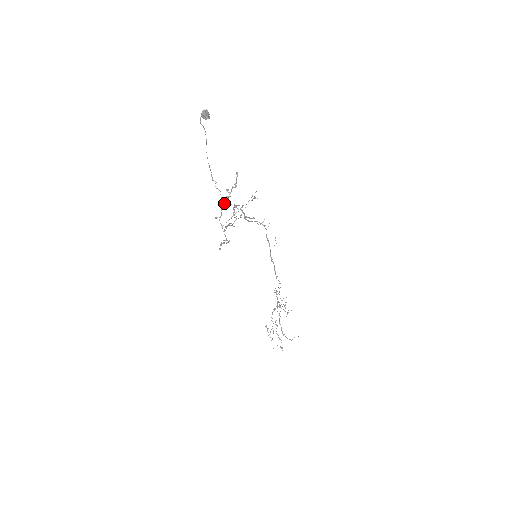
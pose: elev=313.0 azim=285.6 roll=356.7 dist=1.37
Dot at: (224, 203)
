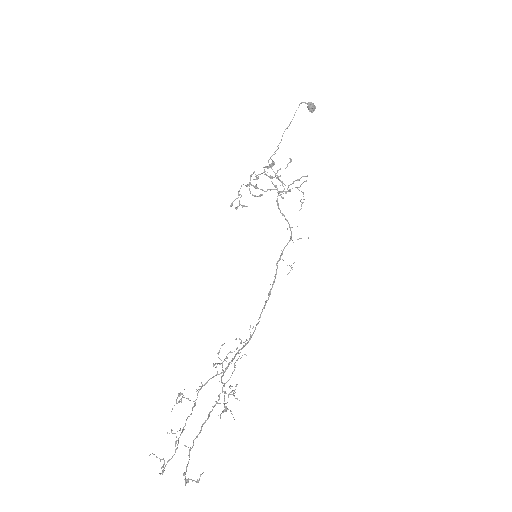
Dot at: (268, 161)
